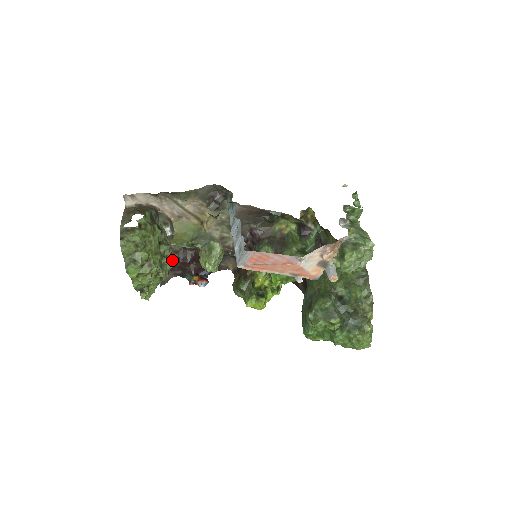
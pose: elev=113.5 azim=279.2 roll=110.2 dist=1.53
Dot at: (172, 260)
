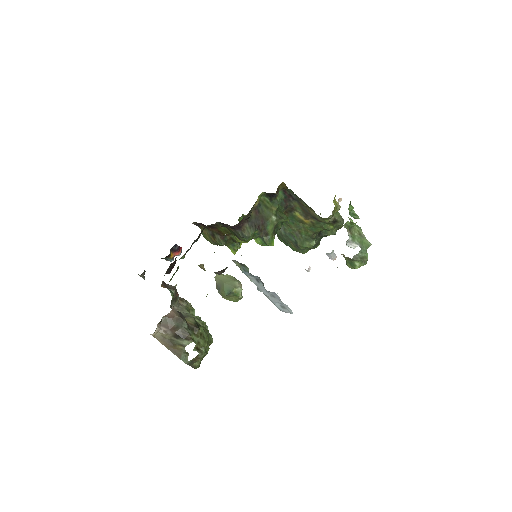
Dot at: occluded
